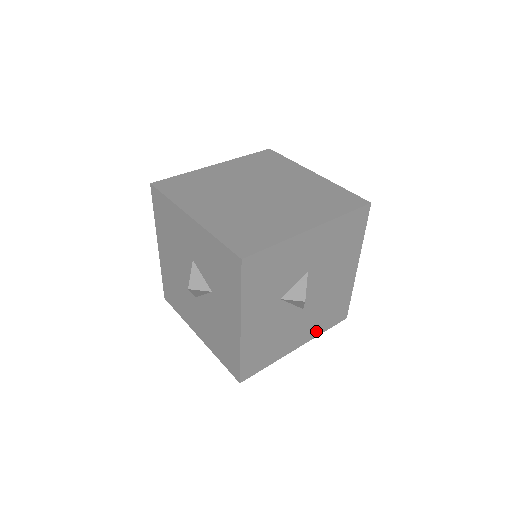
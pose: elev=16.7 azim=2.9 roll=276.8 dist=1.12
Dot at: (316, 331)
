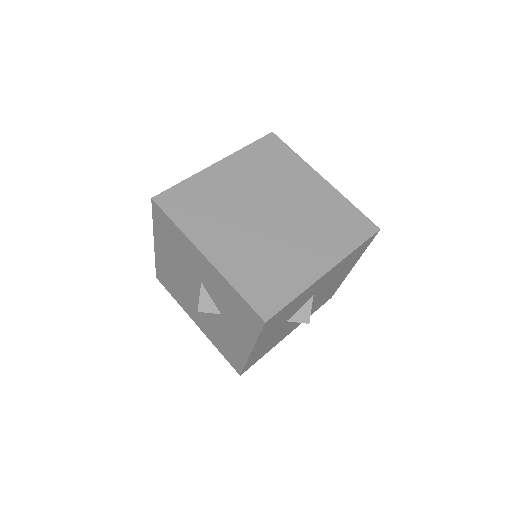
Dot at: occluded
